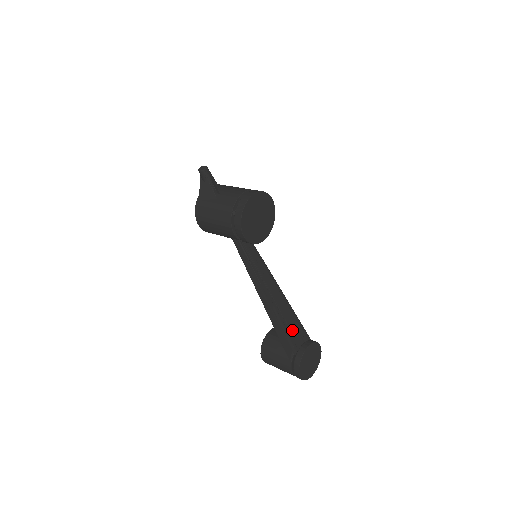
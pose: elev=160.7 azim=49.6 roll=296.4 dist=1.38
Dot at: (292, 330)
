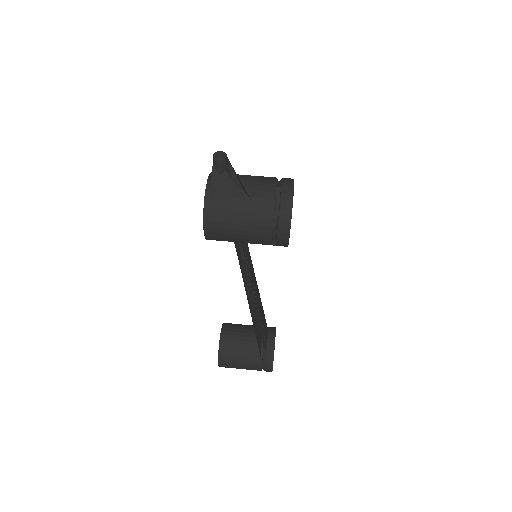
Dot at: (264, 325)
